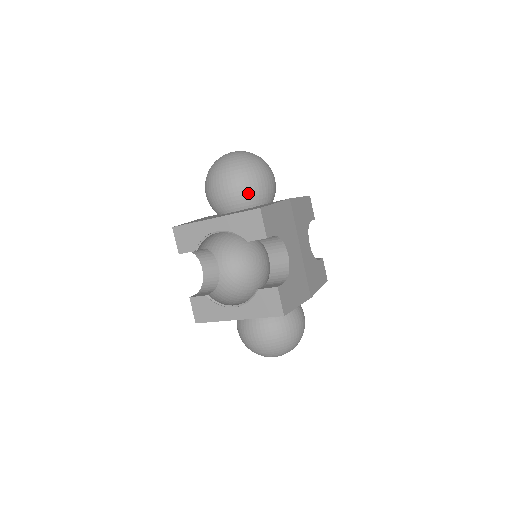
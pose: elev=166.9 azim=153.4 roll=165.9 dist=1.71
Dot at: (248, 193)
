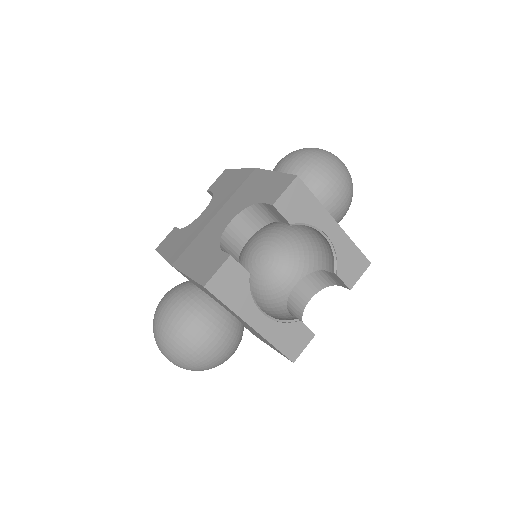
Dot at: (337, 219)
